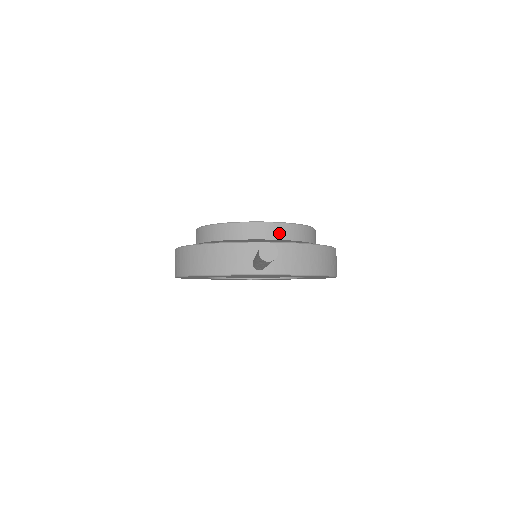
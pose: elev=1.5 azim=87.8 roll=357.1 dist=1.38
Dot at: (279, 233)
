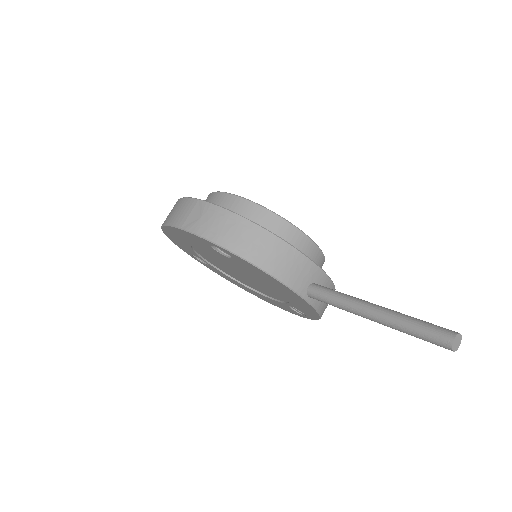
Dot at: (318, 263)
